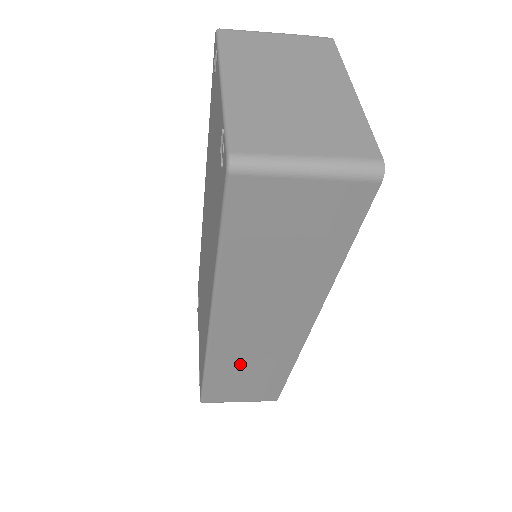
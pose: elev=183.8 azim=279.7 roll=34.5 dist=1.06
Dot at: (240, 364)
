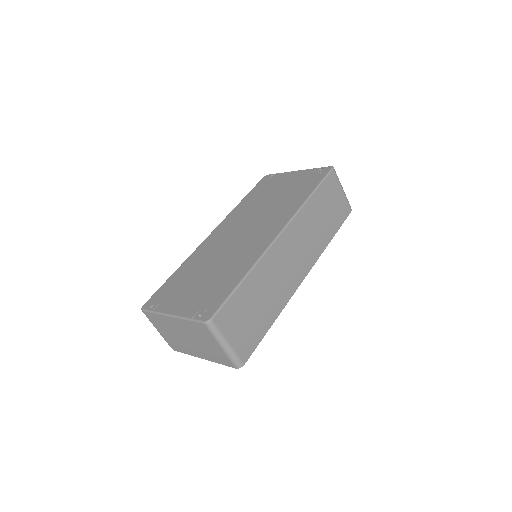
Dot at: (266, 283)
